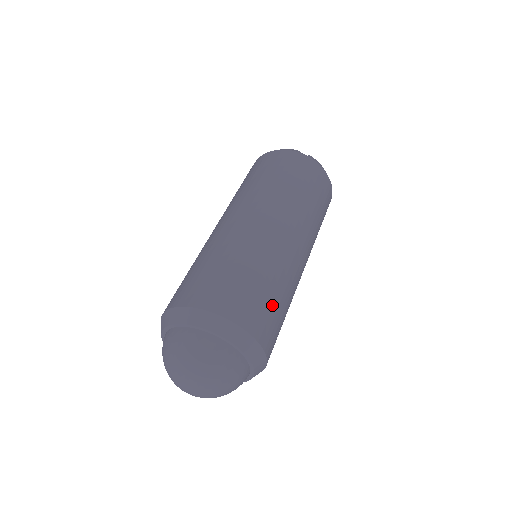
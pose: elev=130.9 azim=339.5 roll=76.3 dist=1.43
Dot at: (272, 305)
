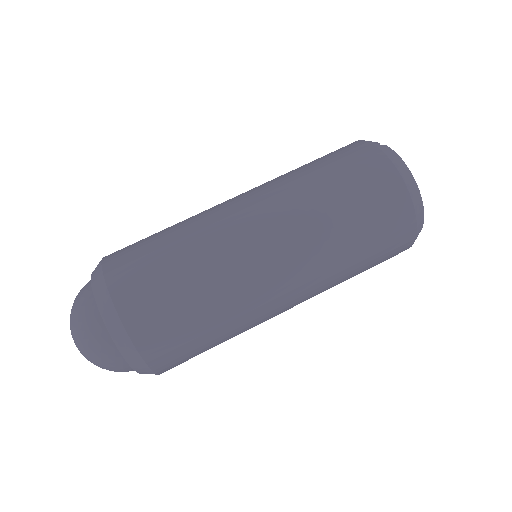
Dot at: (163, 277)
